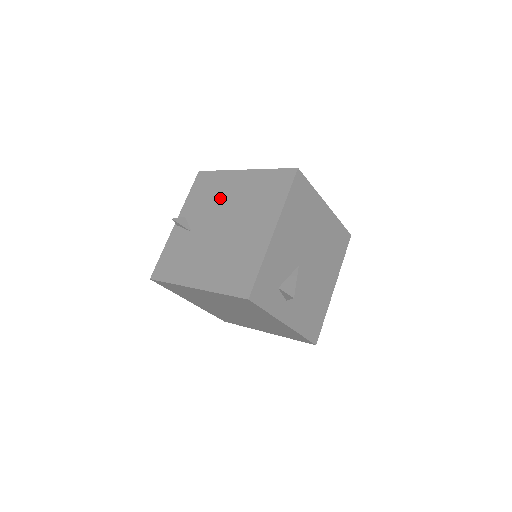
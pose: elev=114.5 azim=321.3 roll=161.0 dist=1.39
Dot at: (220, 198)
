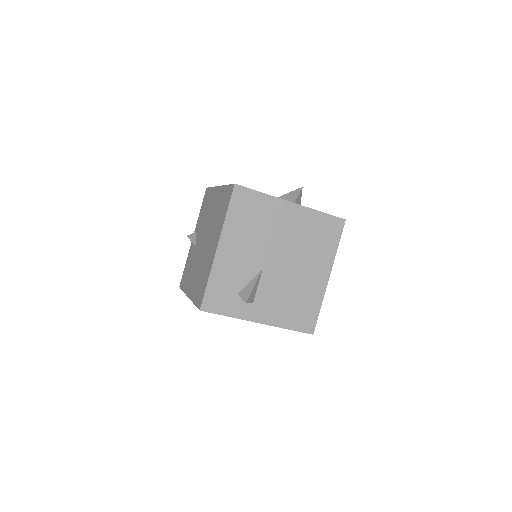
Dot at: (207, 215)
